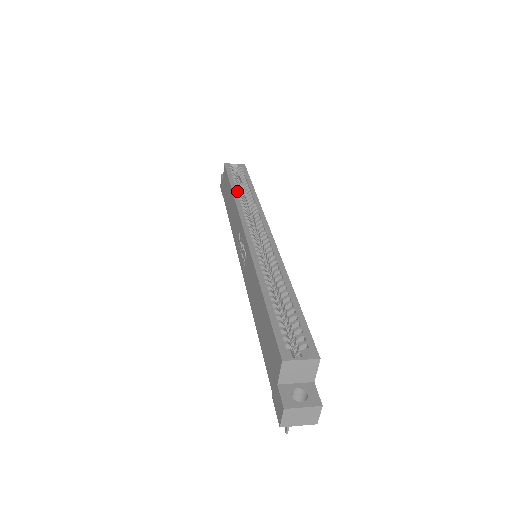
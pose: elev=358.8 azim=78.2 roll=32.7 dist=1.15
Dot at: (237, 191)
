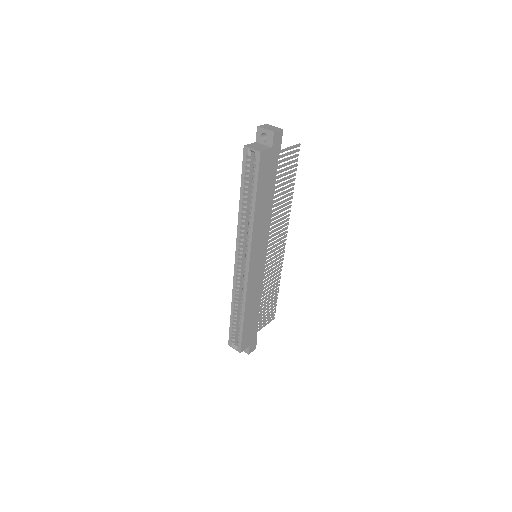
Dot at: (242, 206)
